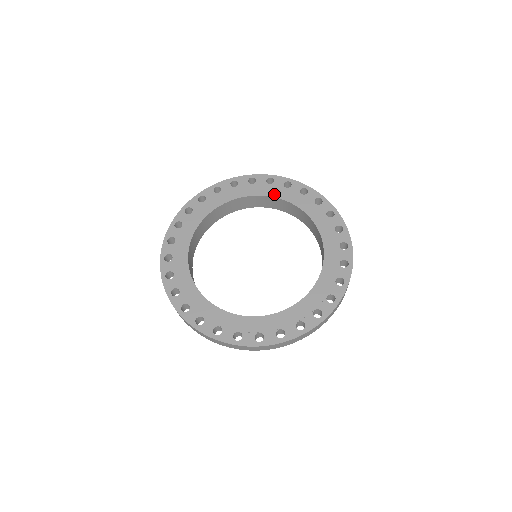
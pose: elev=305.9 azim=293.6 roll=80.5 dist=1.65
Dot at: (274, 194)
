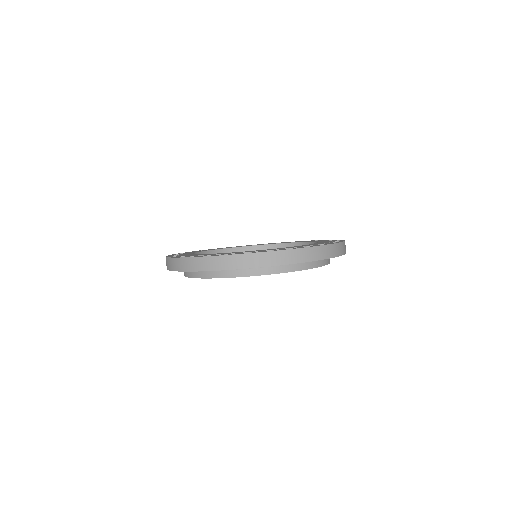
Dot at: occluded
